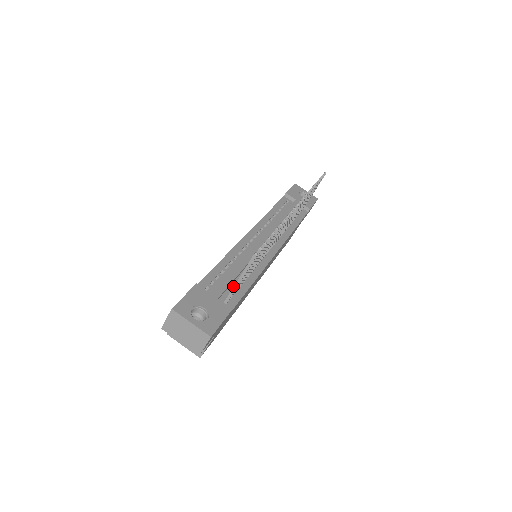
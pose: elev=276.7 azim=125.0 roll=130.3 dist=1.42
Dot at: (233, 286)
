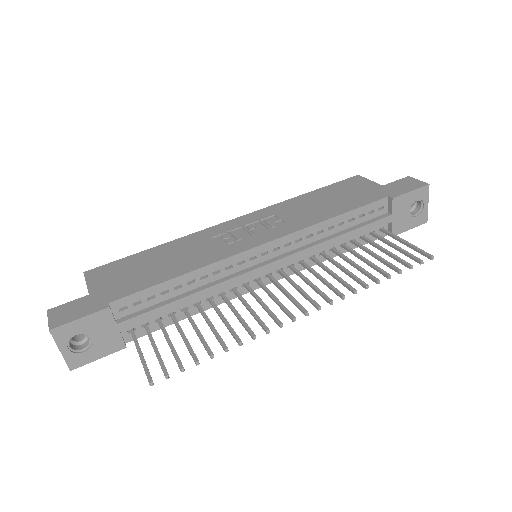
Dot at: (161, 314)
